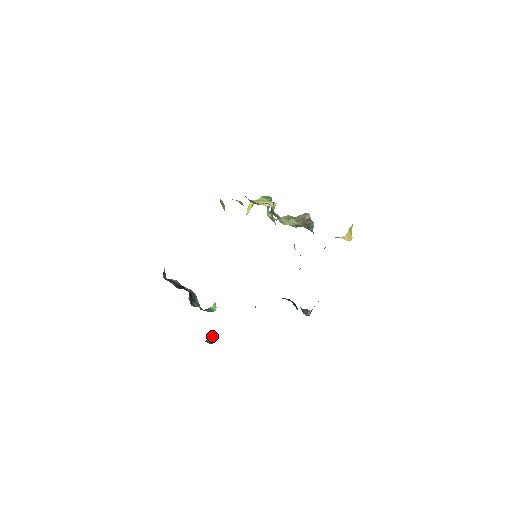
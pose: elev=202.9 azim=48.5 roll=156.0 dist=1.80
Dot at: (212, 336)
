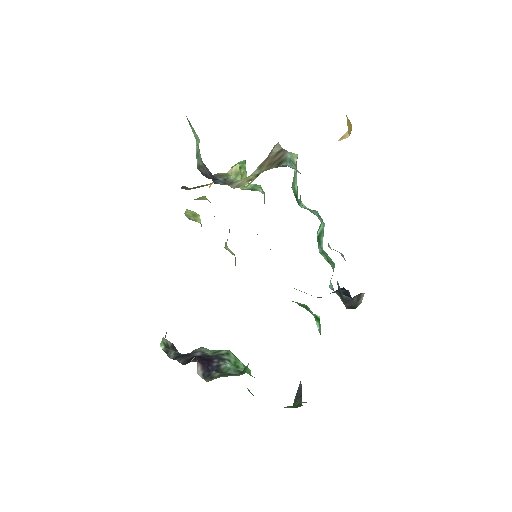
Dot at: (299, 392)
